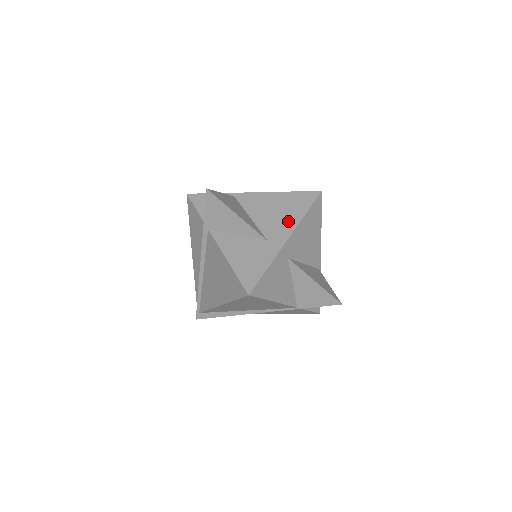
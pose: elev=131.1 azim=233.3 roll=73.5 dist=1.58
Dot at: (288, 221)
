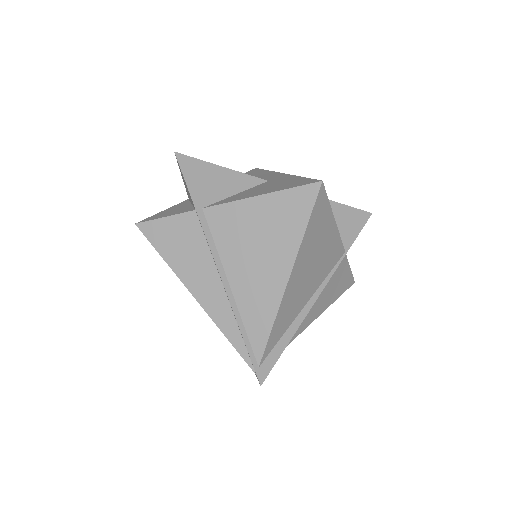
Dot at: (263, 175)
